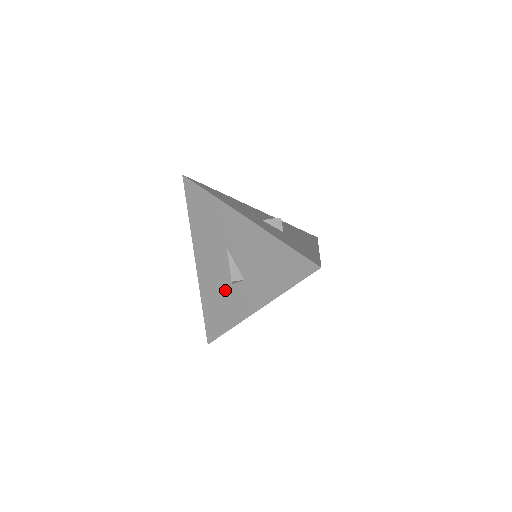
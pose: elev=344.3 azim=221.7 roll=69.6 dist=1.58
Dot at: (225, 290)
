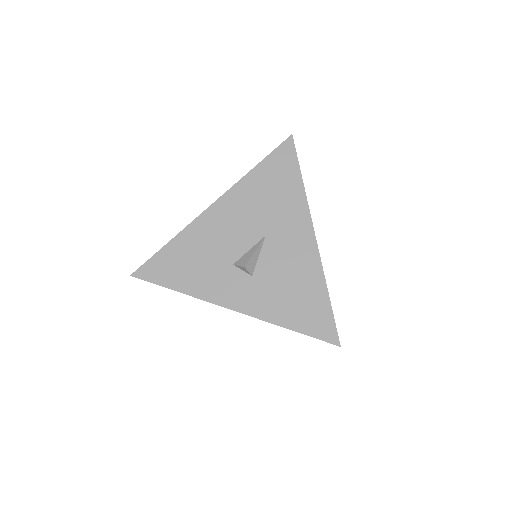
Dot at: (219, 260)
